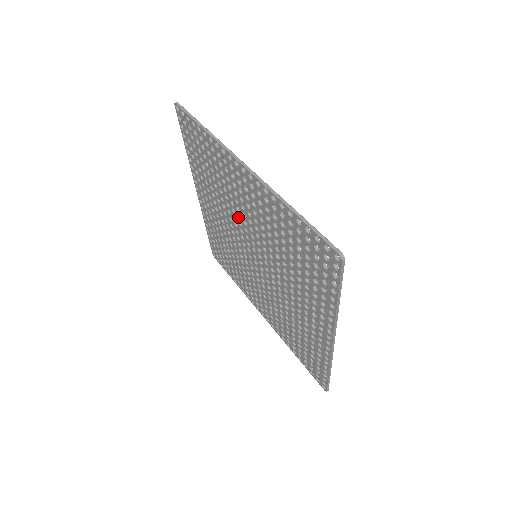
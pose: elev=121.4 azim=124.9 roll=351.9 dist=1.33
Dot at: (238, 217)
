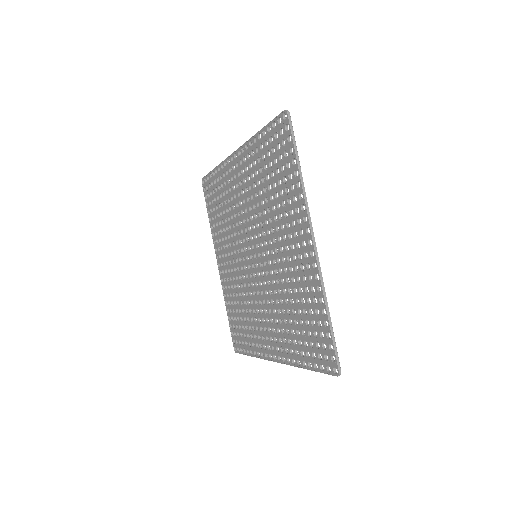
Dot at: (240, 225)
